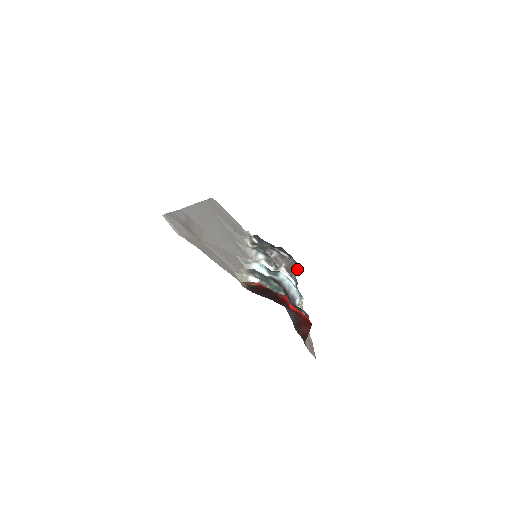
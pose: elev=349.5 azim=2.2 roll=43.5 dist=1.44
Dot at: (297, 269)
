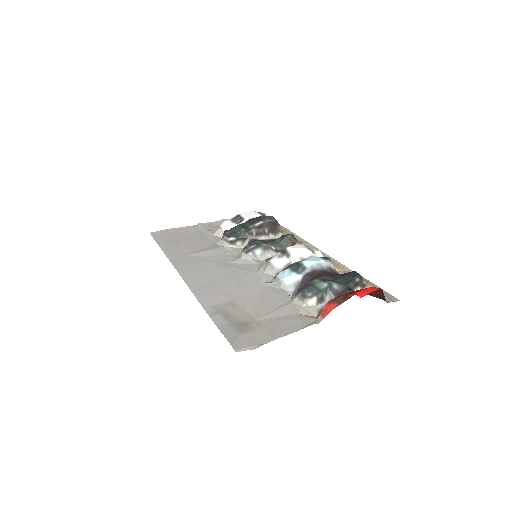
Dot at: (276, 222)
